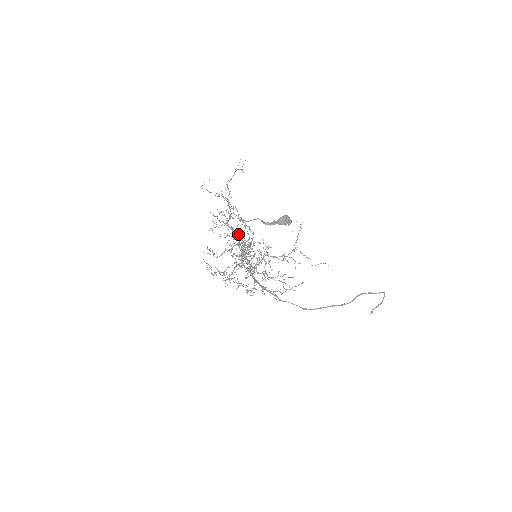
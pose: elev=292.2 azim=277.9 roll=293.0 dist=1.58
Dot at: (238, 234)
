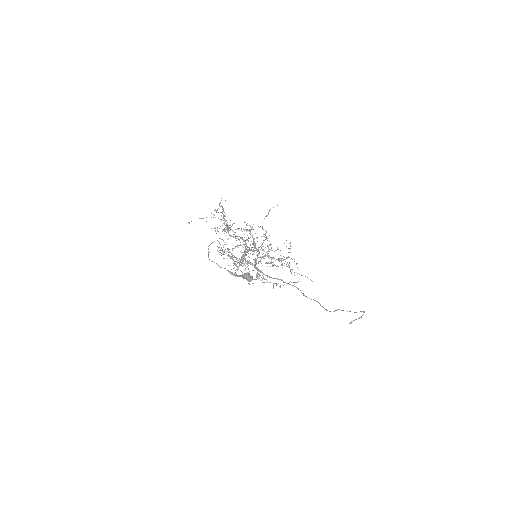
Dot at: occluded
